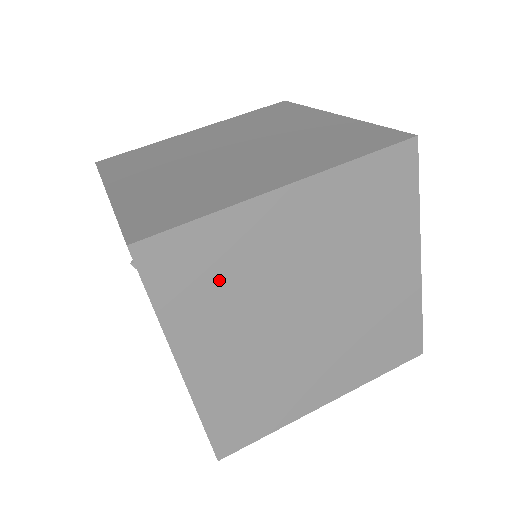
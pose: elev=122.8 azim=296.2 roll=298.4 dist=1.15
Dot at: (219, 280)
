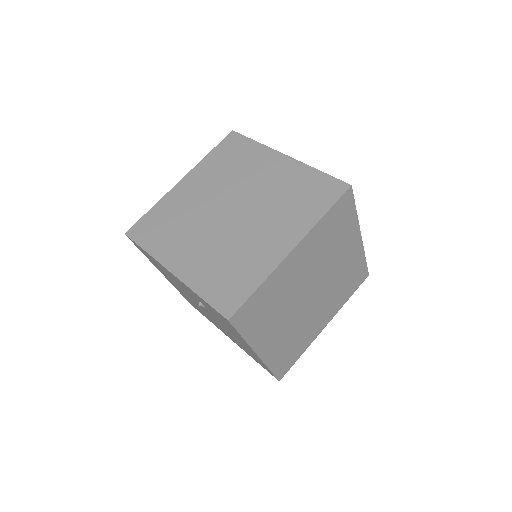
Dot at: (269, 308)
